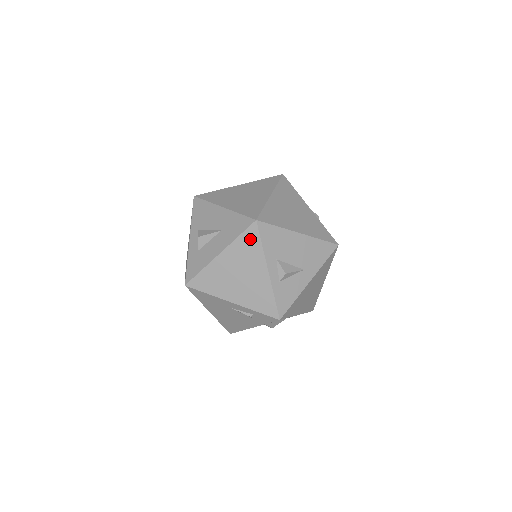
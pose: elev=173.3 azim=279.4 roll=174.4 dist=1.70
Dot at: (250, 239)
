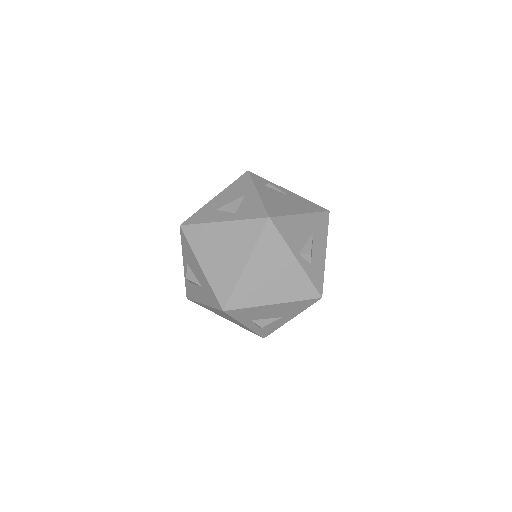
Dot at: (223, 313)
